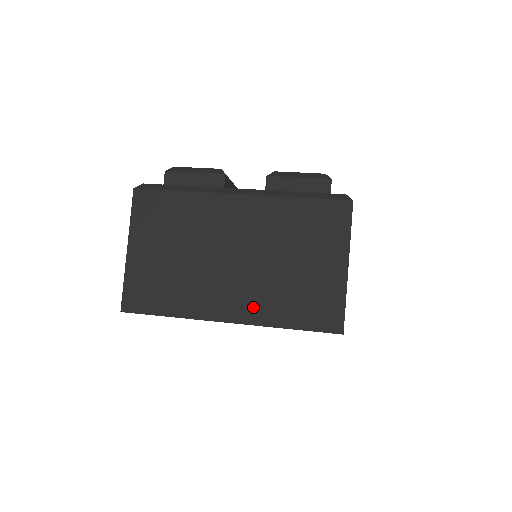
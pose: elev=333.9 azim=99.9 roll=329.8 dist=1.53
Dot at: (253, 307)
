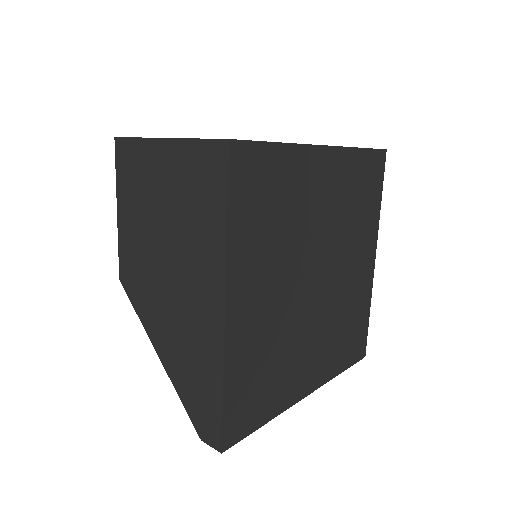
Dot at: occluded
